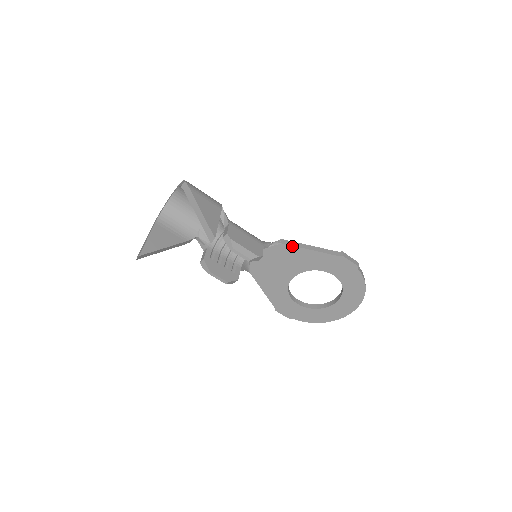
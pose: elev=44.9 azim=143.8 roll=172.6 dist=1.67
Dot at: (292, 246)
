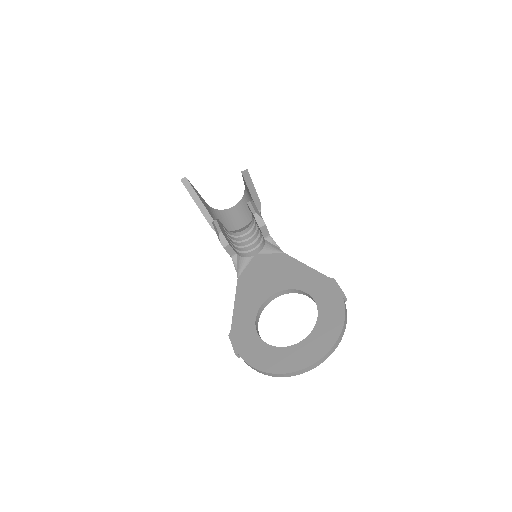
Dot at: (292, 258)
